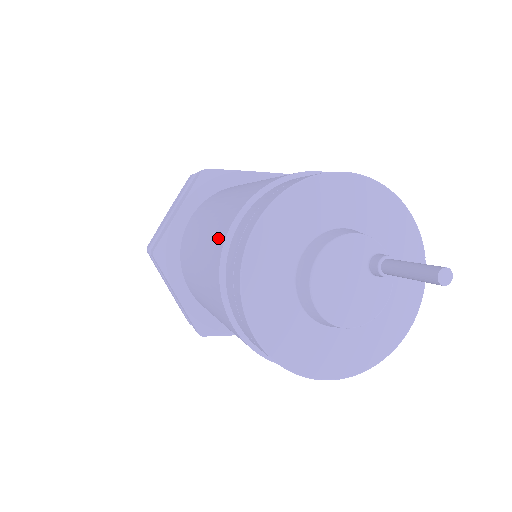
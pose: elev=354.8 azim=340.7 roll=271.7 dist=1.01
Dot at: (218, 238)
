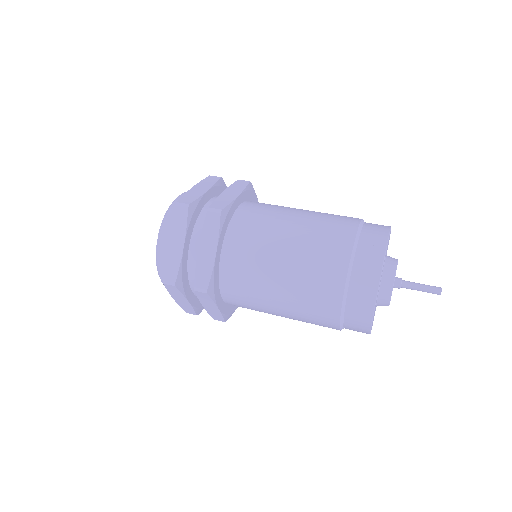
Dot at: (342, 229)
